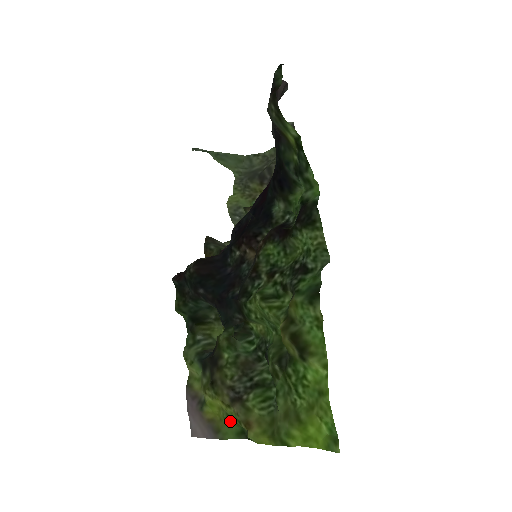
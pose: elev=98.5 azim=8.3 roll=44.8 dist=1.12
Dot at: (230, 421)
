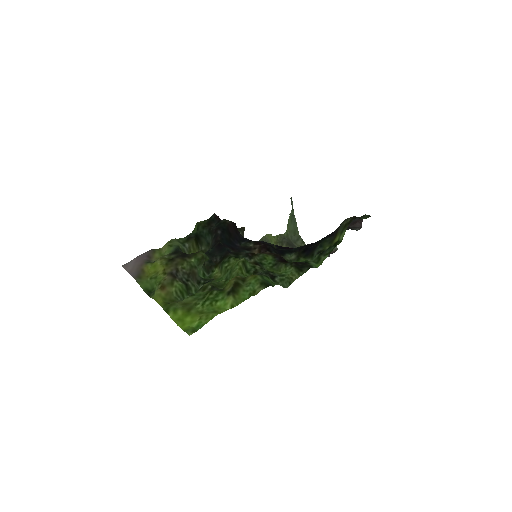
Dot at: (152, 281)
